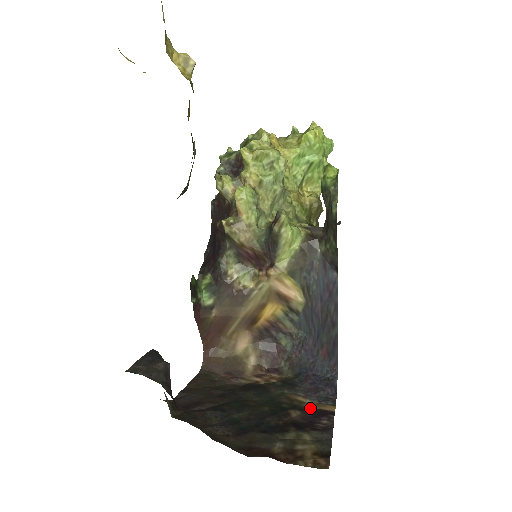
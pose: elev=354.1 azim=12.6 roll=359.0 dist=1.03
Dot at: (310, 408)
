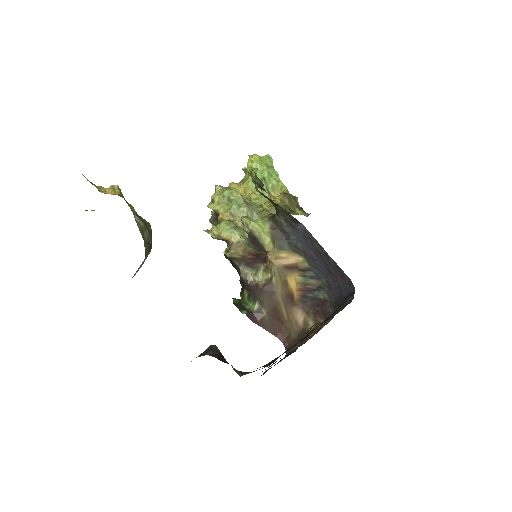
Dot at: occluded
